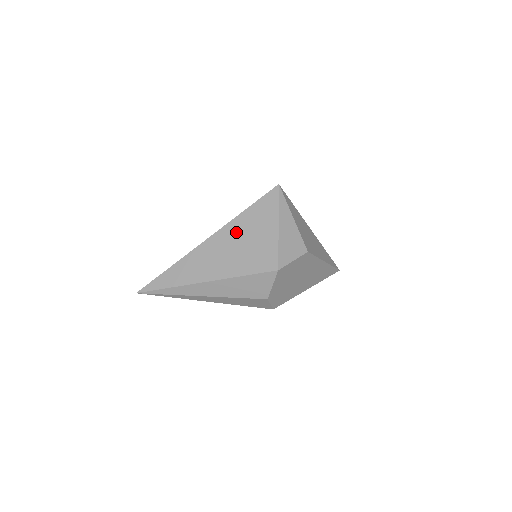
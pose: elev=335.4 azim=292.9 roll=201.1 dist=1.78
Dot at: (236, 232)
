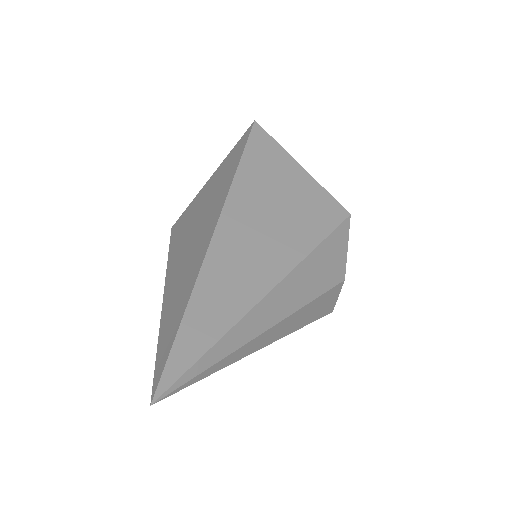
Dot at: (253, 196)
